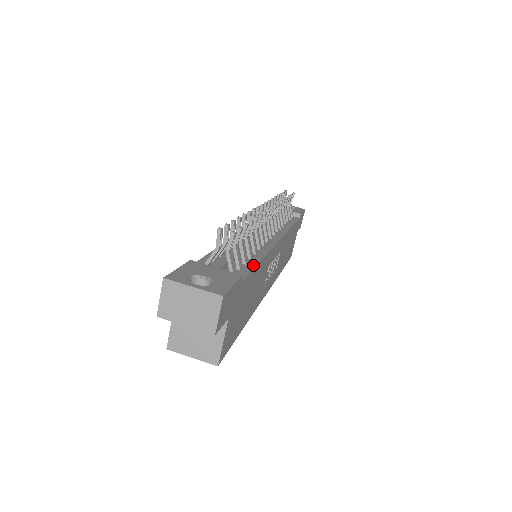
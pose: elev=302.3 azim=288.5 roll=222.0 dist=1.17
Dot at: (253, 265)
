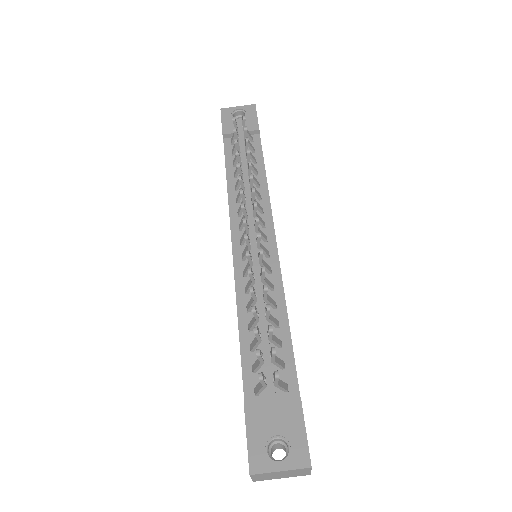
Dot at: (289, 343)
